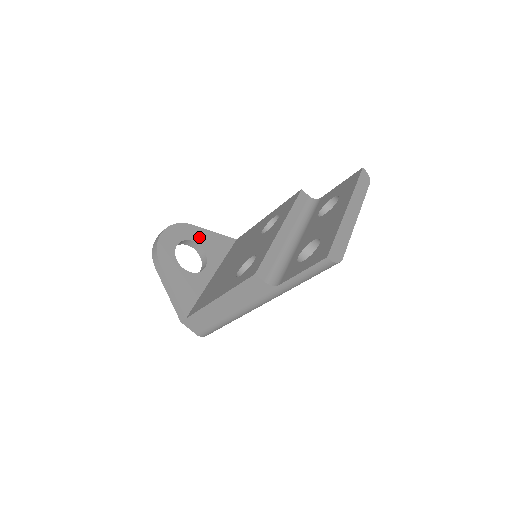
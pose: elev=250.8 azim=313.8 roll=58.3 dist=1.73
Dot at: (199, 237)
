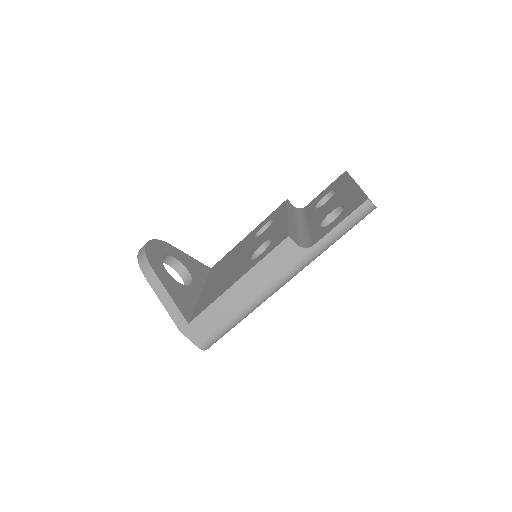
Dot at: (180, 257)
